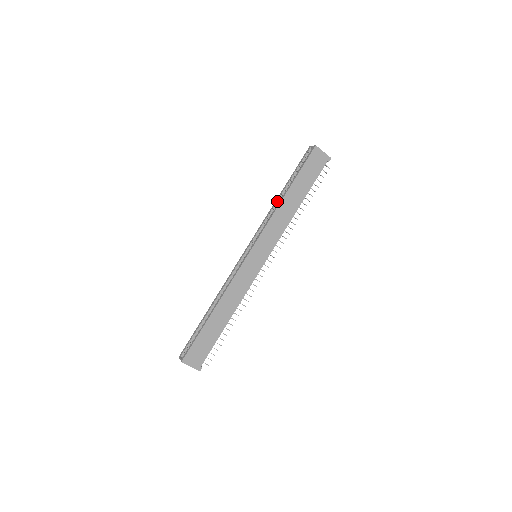
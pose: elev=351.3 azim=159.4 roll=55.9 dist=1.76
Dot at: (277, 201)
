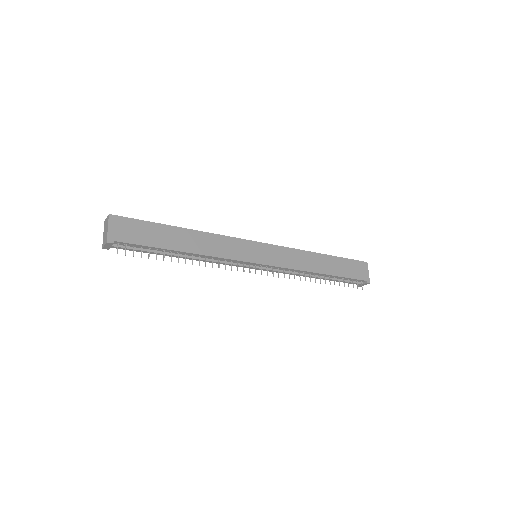
Dot at: occluded
